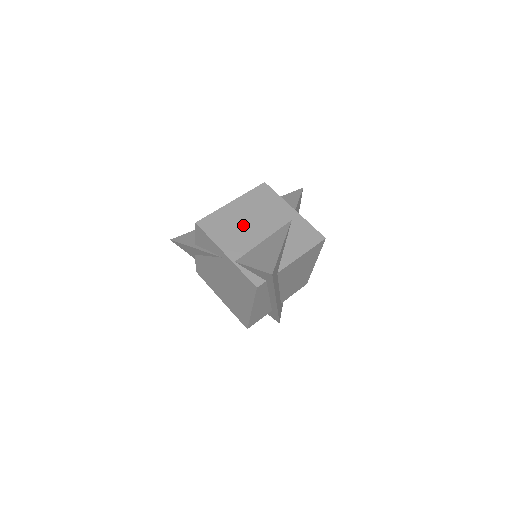
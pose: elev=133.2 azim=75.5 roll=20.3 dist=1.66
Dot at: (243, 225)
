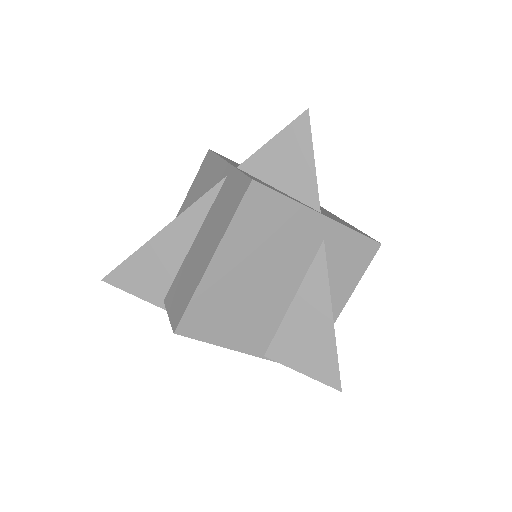
Dot at: (251, 294)
